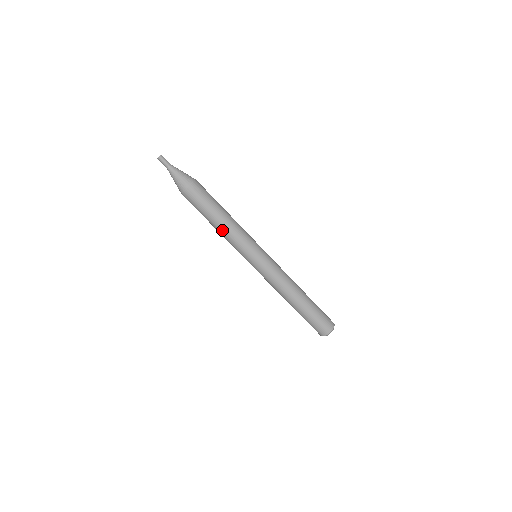
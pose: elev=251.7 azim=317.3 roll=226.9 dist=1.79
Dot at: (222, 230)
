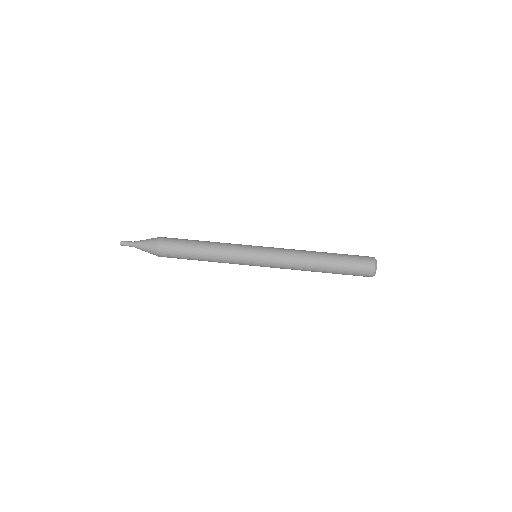
Dot at: (210, 249)
